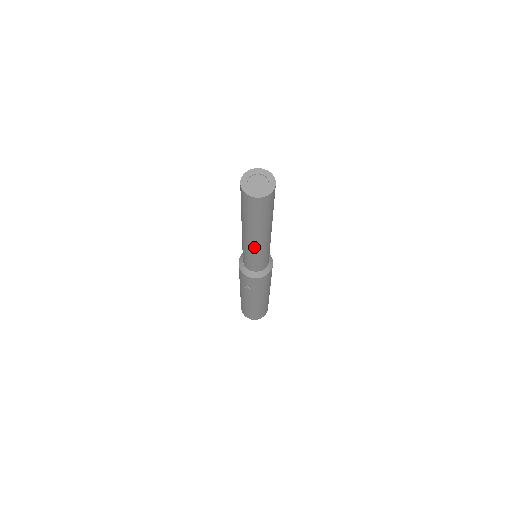
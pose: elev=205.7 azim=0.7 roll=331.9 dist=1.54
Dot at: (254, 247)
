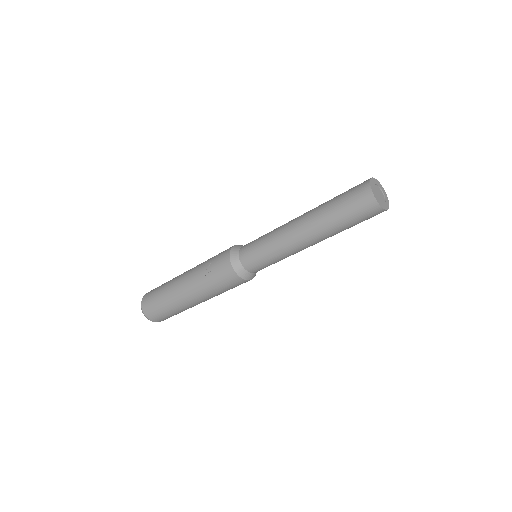
Dot at: (286, 237)
